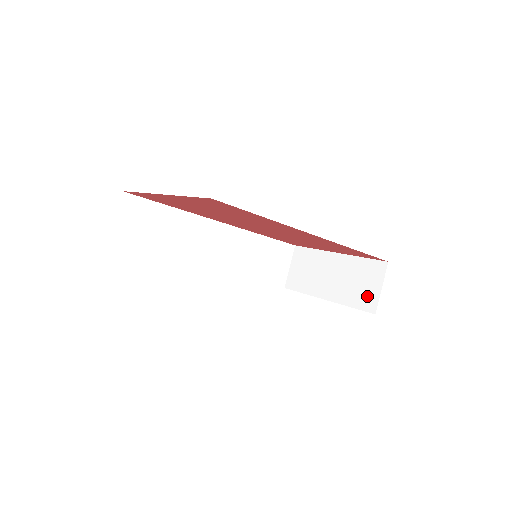
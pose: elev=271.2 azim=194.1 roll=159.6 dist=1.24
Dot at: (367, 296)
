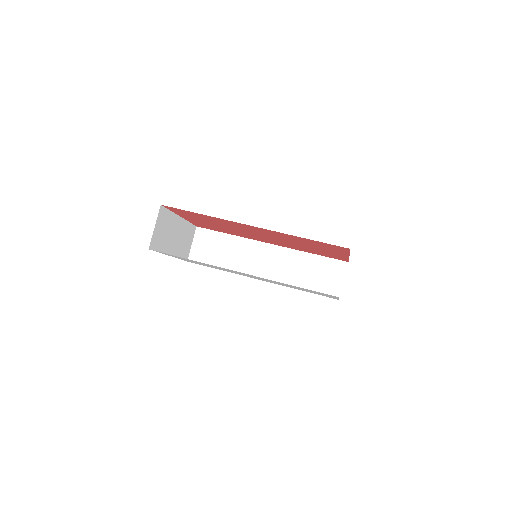
Dot at: occluded
